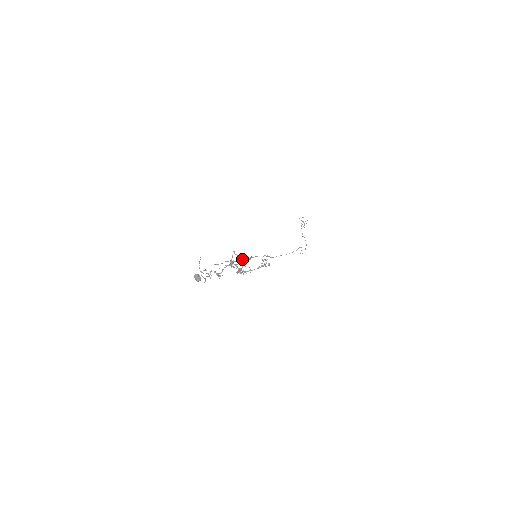
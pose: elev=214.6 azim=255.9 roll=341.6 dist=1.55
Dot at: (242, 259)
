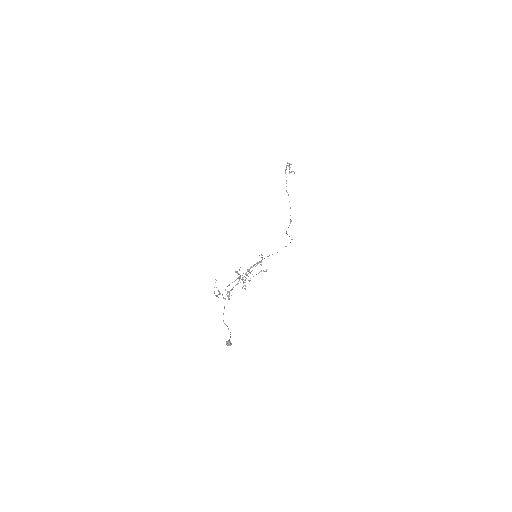
Dot at: occluded
